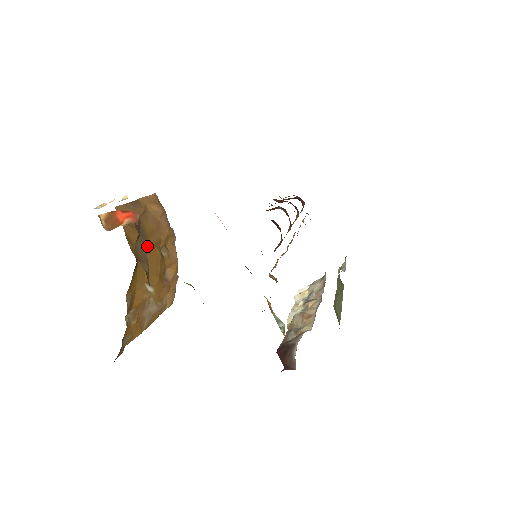
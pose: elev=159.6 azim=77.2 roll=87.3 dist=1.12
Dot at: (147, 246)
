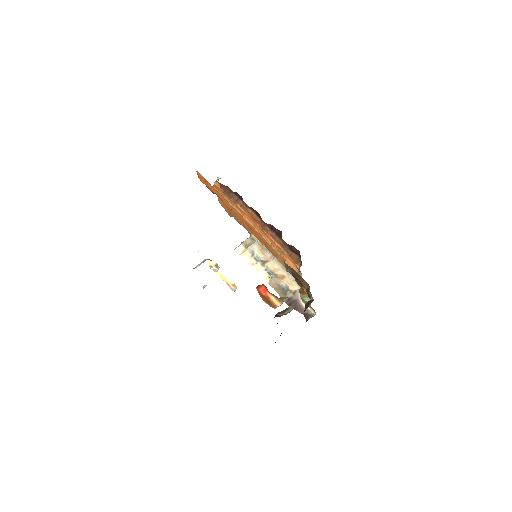
Dot at: occluded
